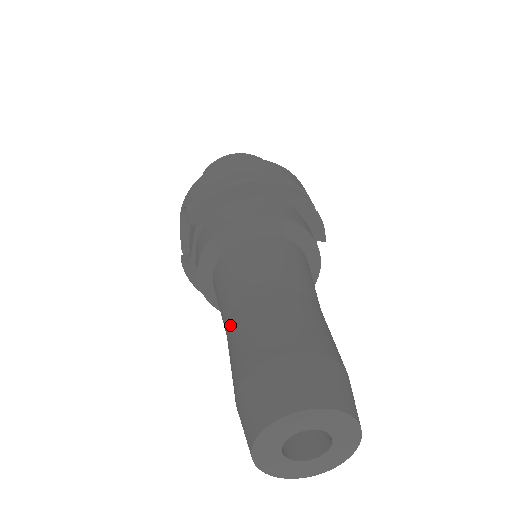
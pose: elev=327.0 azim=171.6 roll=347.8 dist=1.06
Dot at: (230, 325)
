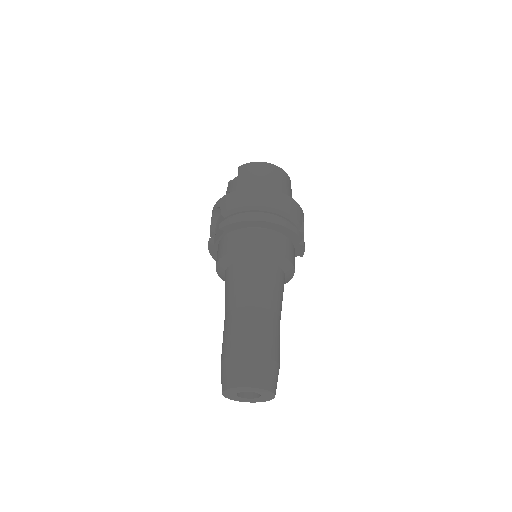
Dot at: (229, 317)
